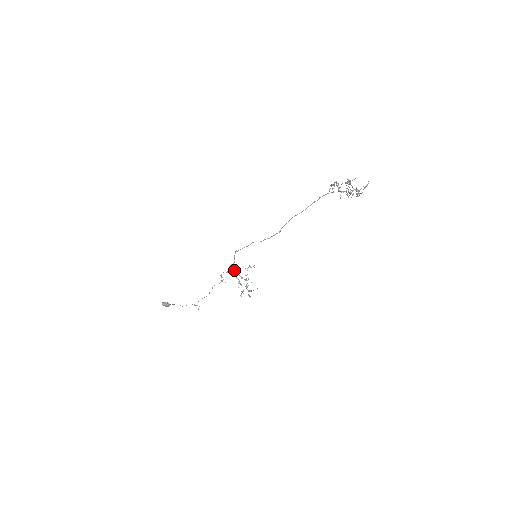
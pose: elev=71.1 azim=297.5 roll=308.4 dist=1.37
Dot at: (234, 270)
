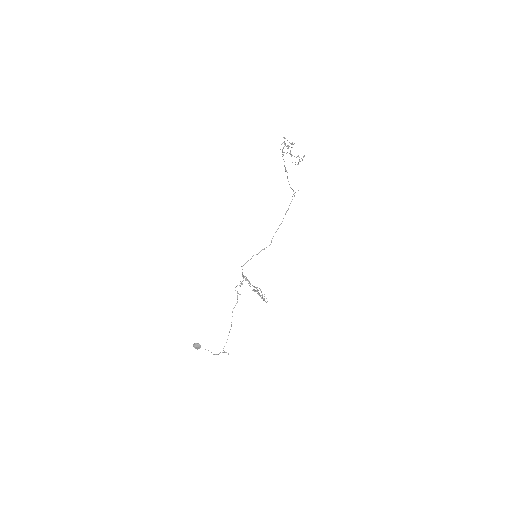
Dot at: (243, 275)
